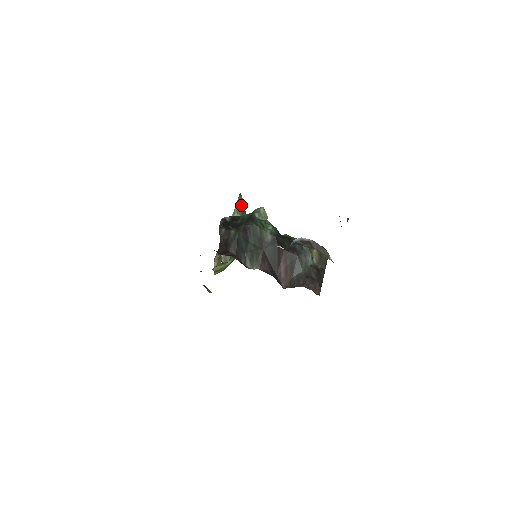
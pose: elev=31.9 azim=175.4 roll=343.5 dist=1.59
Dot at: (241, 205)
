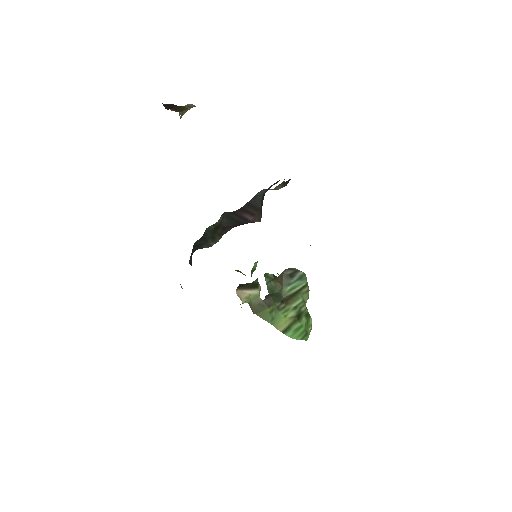
Dot at: (270, 277)
